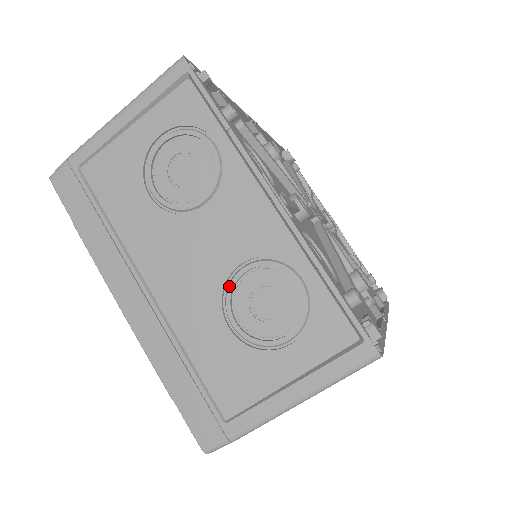
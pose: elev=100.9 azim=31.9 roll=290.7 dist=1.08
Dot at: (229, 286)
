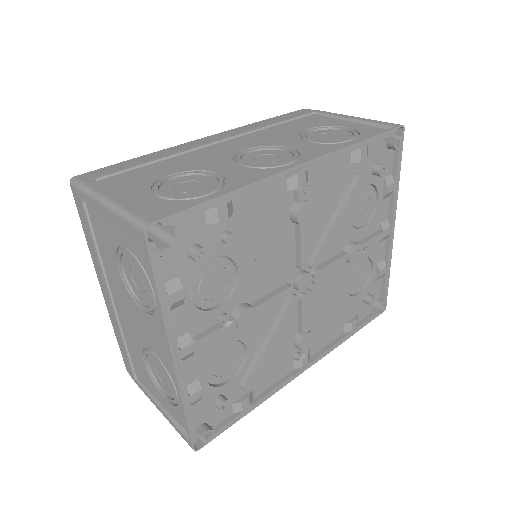
Dot at: (147, 350)
